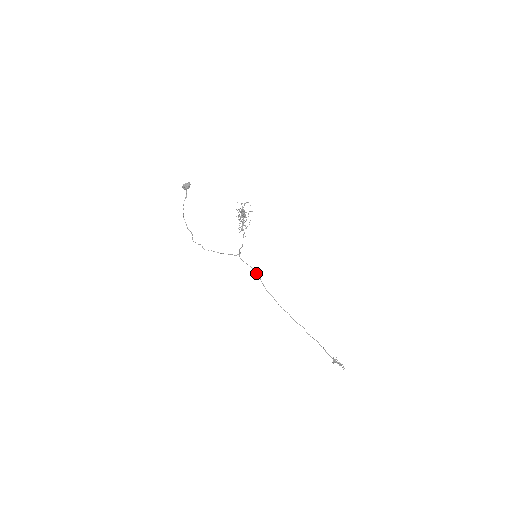
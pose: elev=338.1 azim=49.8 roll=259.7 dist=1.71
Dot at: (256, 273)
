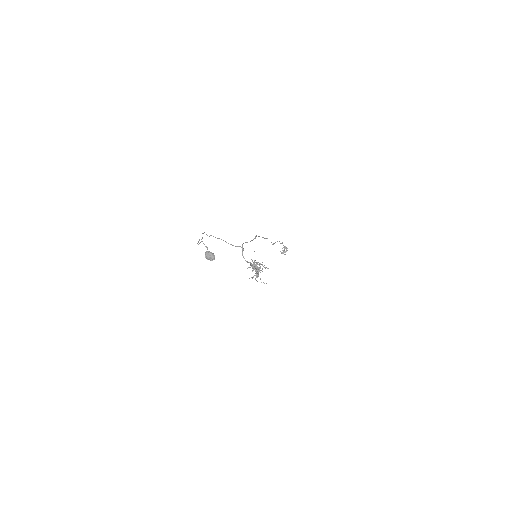
Dot at: (253, 239)
